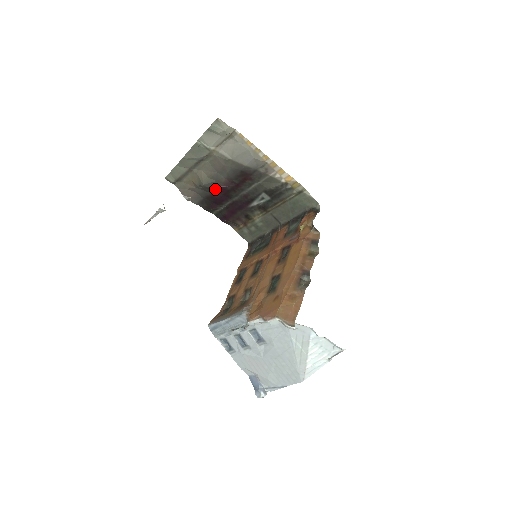
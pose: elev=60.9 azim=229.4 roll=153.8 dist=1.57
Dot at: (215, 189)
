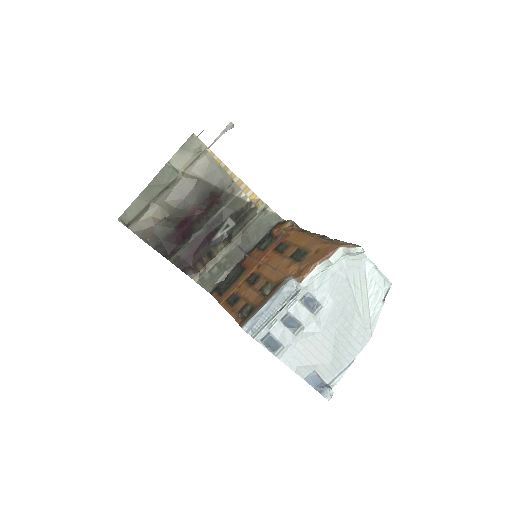
Dot at: (180, 221)
